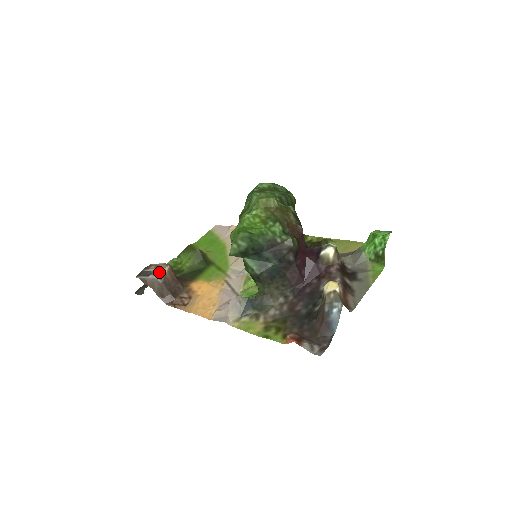
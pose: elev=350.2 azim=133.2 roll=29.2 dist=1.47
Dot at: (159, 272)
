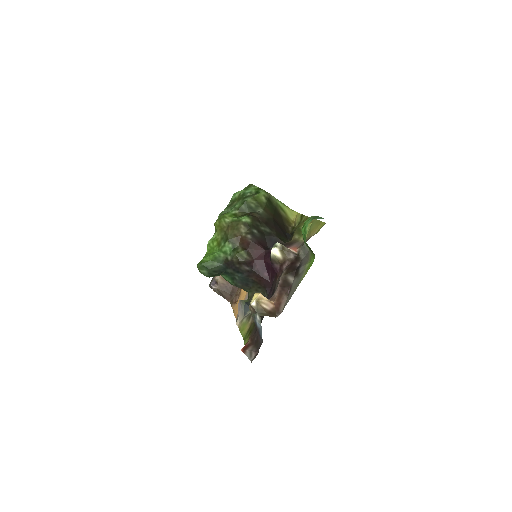
Dot at: (214, 281)
